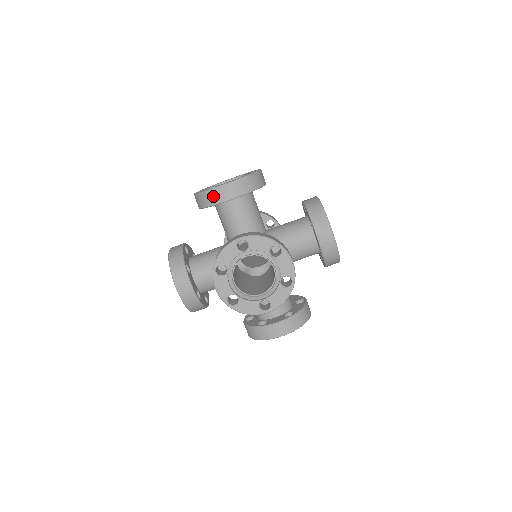
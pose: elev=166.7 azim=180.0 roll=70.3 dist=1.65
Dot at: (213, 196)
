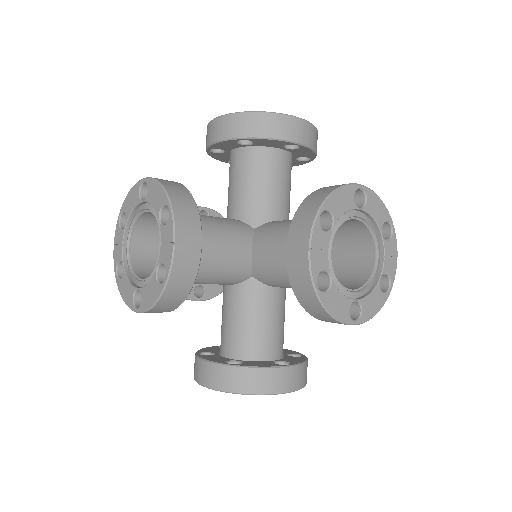
Dot at: (207, 134)
